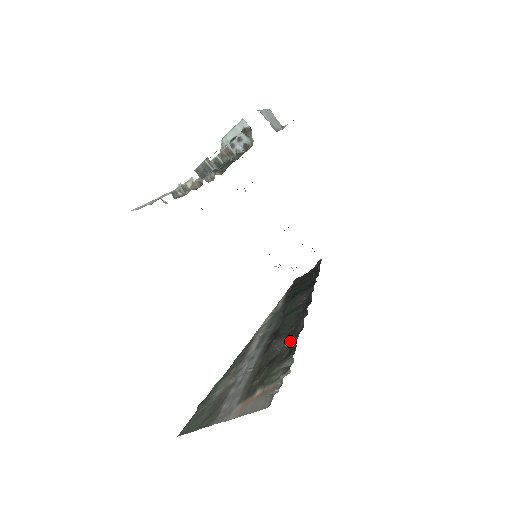
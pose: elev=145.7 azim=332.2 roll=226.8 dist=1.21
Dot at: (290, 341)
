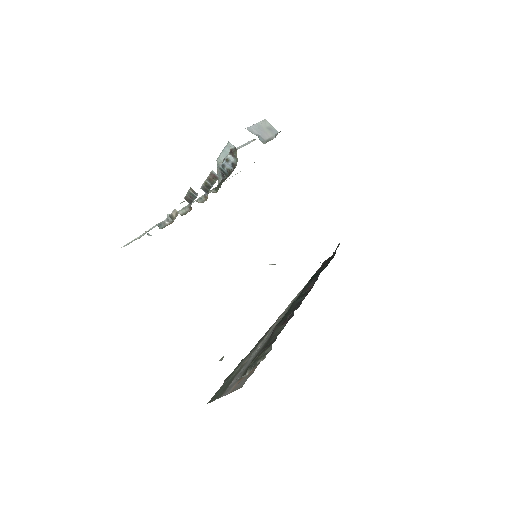
Dot at: (283, 328)
